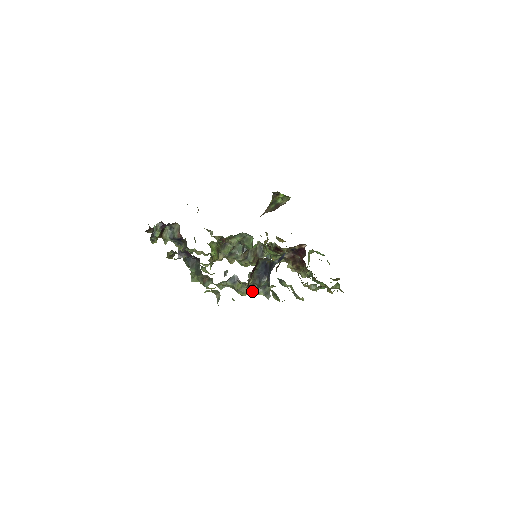
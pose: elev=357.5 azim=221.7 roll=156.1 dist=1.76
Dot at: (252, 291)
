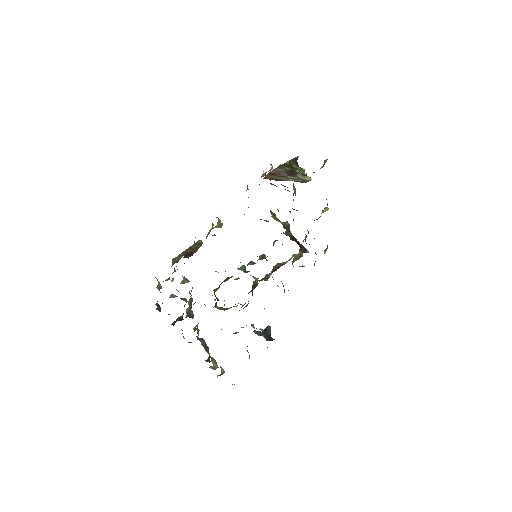
Dot at: occluded
